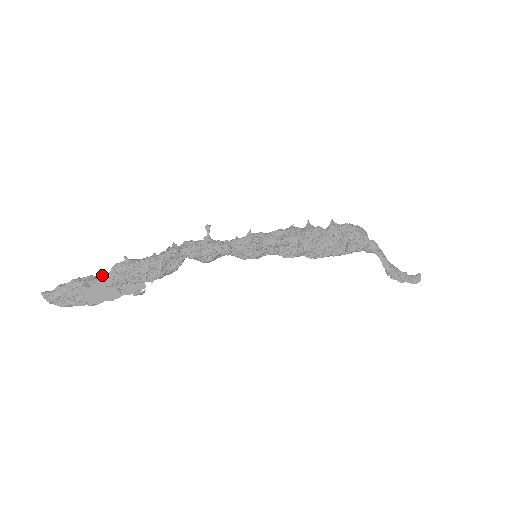
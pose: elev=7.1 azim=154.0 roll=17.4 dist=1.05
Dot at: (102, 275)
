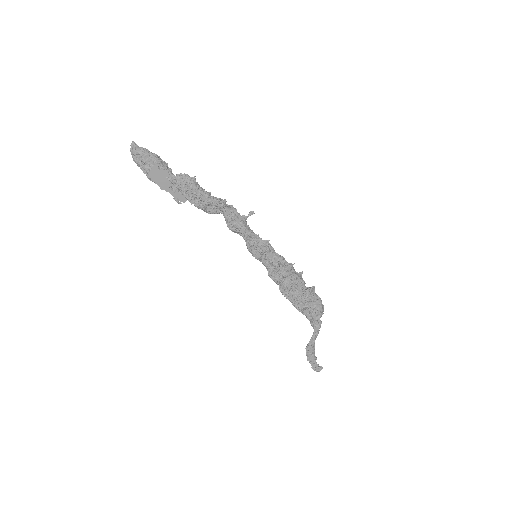
Dot at: occluded
